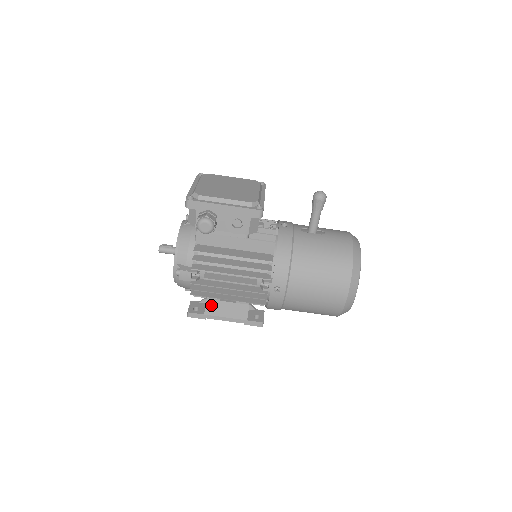
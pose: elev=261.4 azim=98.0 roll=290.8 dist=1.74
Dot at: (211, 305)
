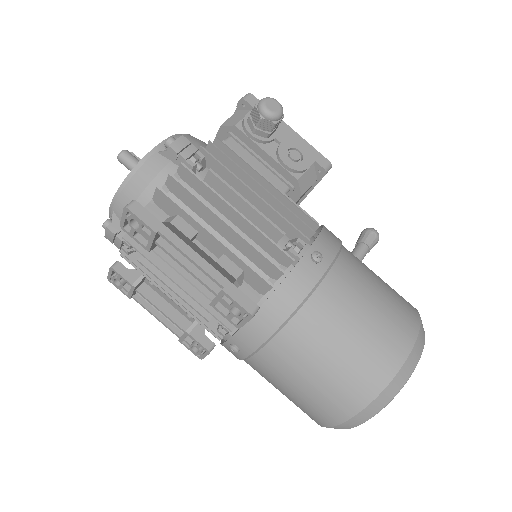
Dot at: (176, 229)
